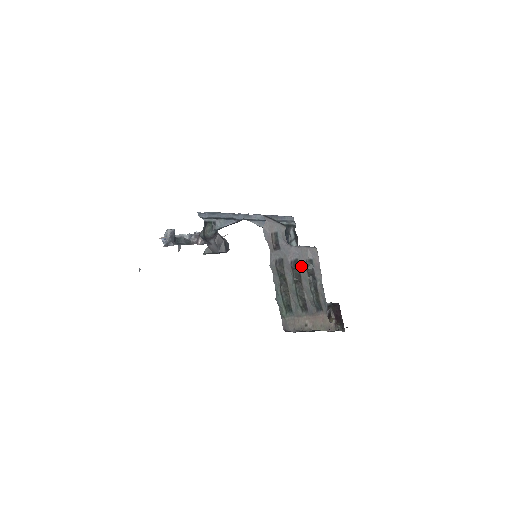
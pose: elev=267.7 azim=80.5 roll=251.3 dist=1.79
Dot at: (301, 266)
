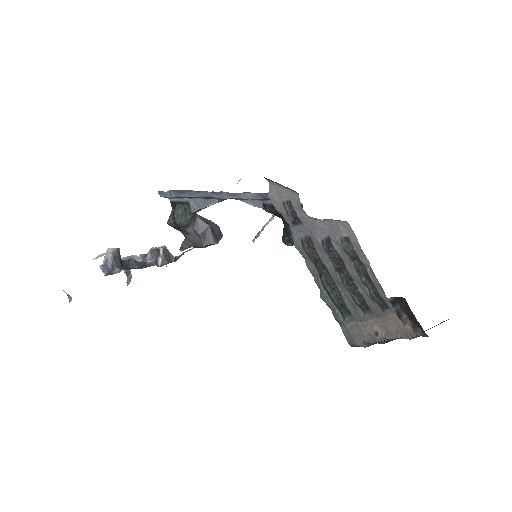
Dot at: (338, 246)
